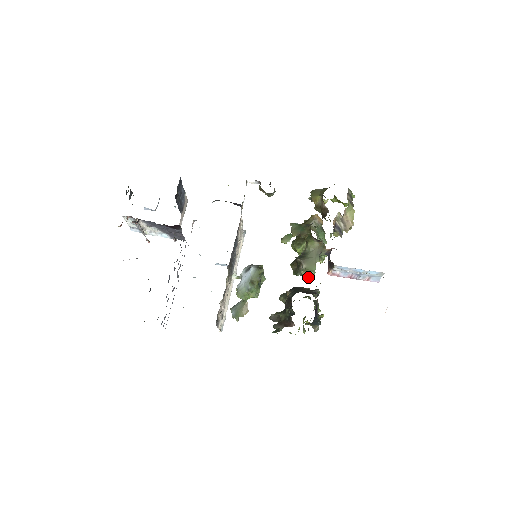
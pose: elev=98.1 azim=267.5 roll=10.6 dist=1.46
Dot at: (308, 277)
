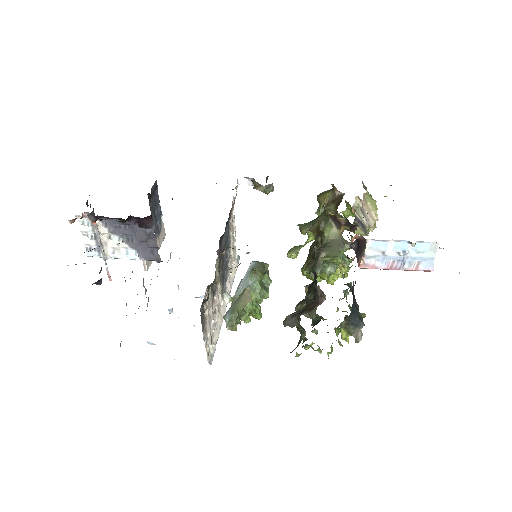
Dot at: (332, 272)
